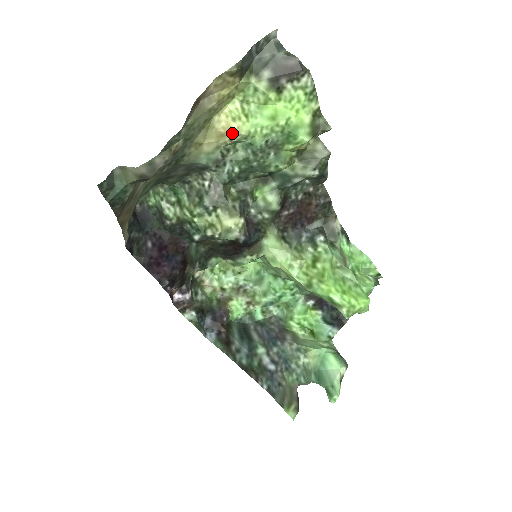
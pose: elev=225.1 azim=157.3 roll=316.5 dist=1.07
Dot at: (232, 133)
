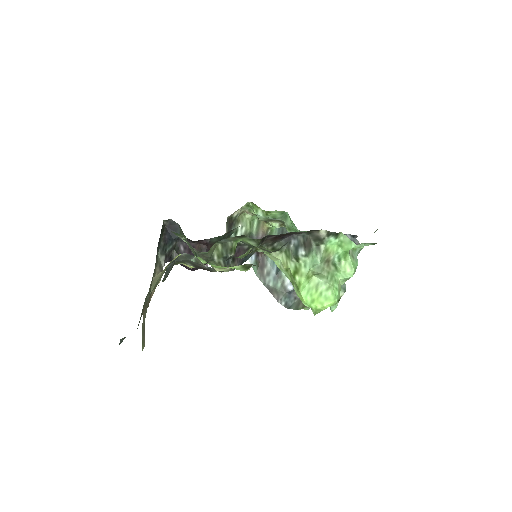
Dot at: occluded
